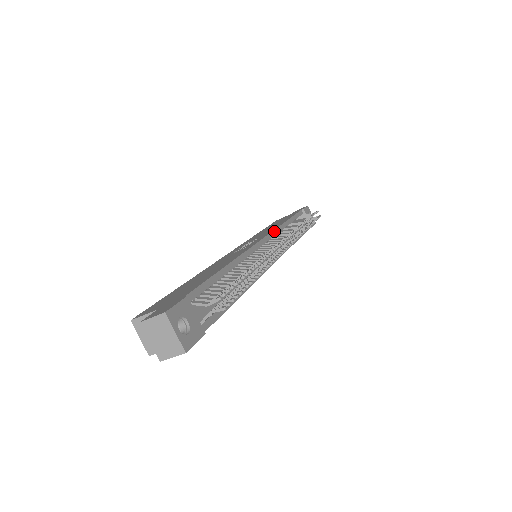
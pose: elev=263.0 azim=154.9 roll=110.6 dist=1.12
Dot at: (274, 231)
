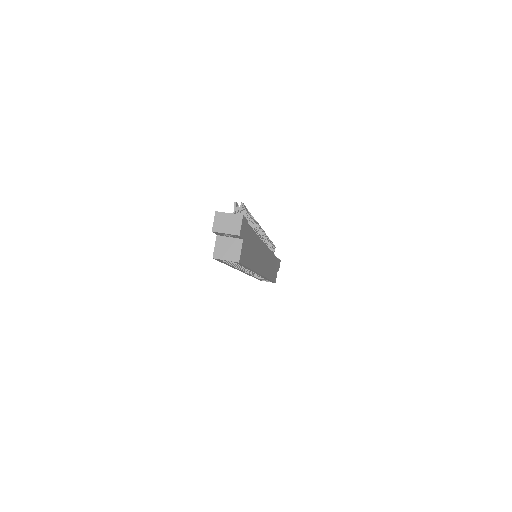
Dot at: occluded
